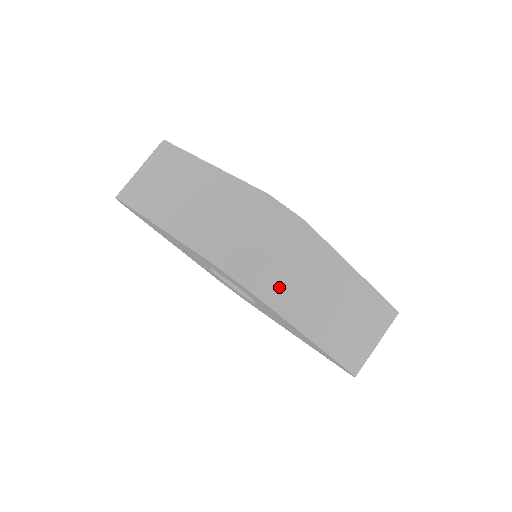
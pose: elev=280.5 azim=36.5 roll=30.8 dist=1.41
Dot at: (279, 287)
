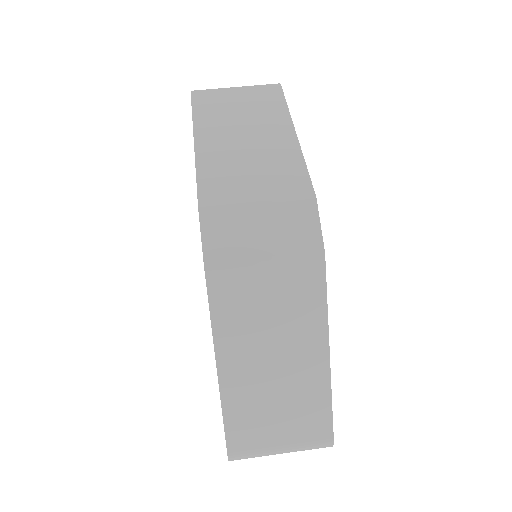
Dot at: (237, 290)
